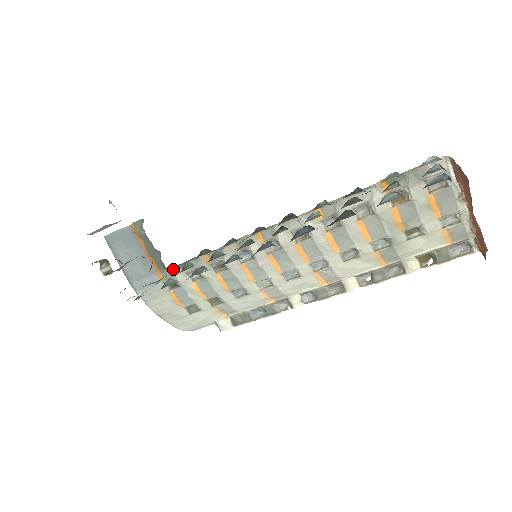
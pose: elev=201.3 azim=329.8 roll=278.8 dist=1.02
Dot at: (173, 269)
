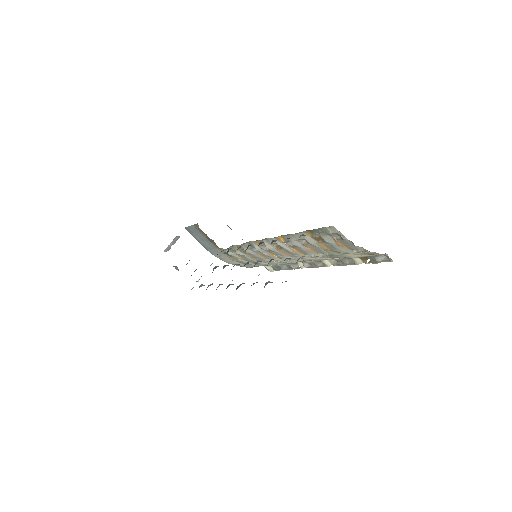
Dot at: occluded
